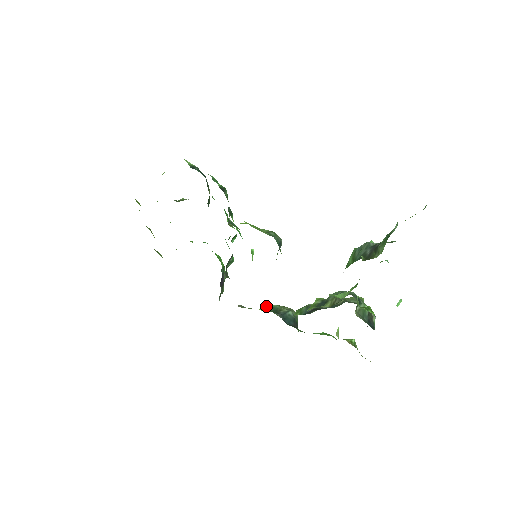
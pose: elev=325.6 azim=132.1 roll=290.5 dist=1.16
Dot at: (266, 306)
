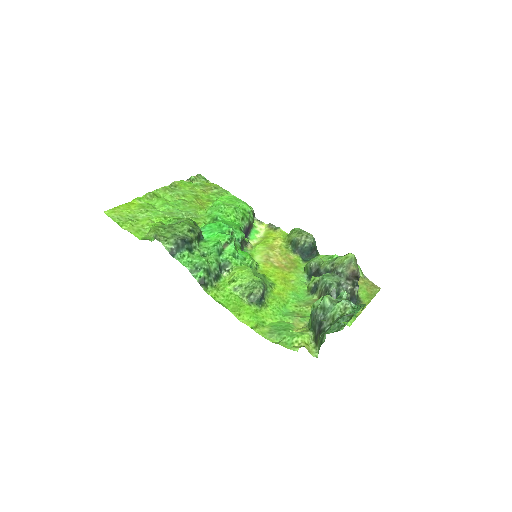
Dot at: (288, 236)
